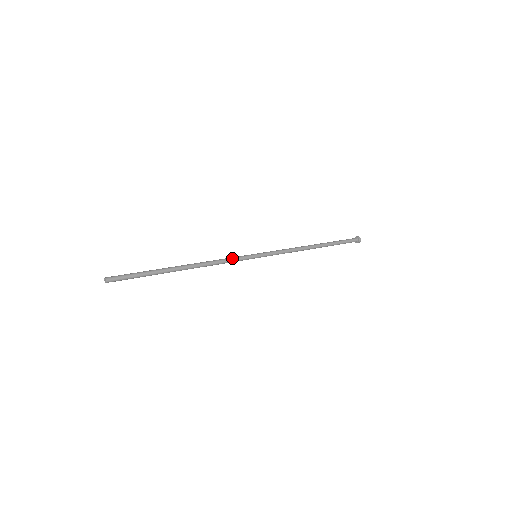
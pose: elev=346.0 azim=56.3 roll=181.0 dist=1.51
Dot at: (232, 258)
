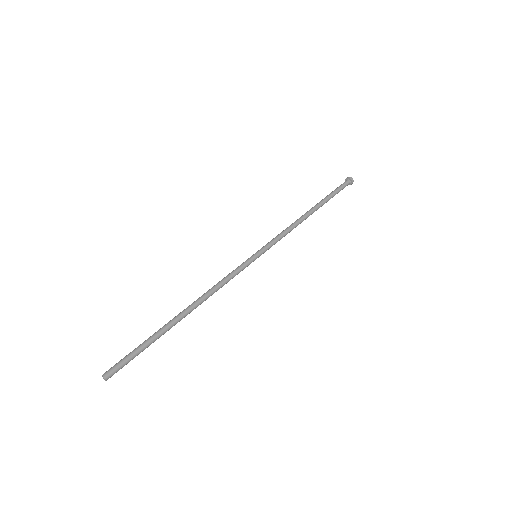
Dot at: (231, 272)
